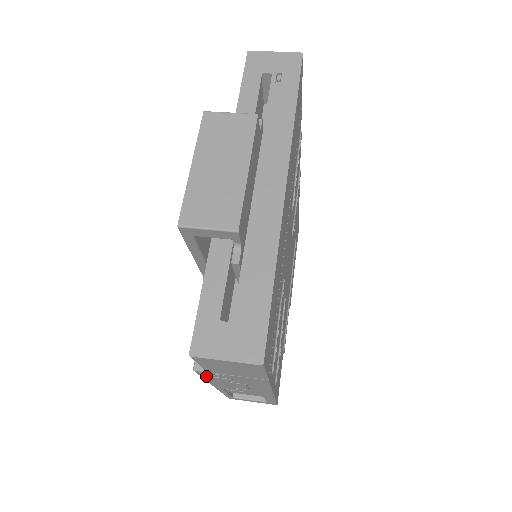
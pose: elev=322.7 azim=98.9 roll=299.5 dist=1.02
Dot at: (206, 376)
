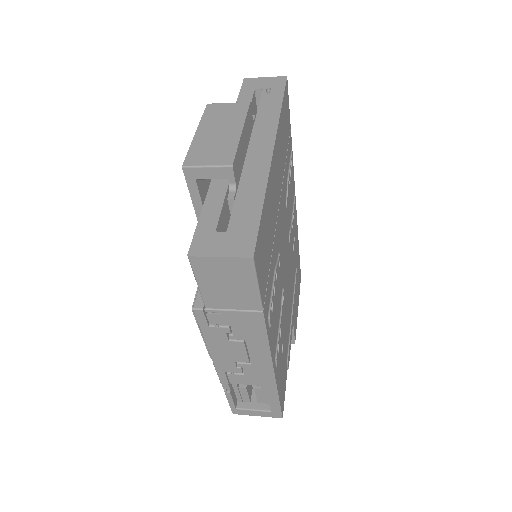
Dot at: (205, 326)
